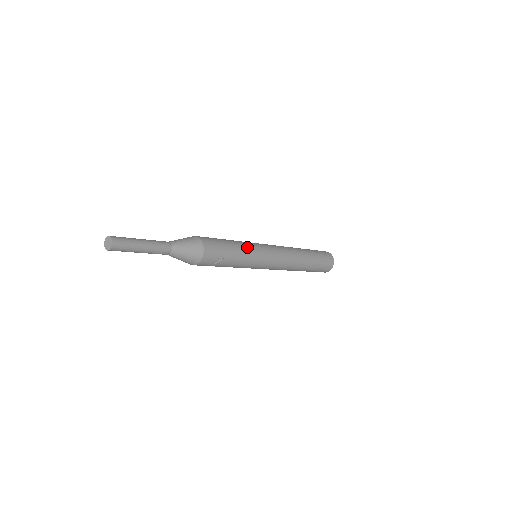
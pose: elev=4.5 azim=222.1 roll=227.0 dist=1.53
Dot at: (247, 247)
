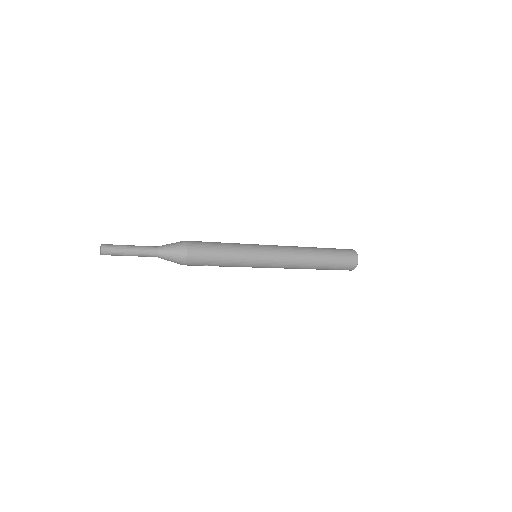
Dot at: (239, 257)
